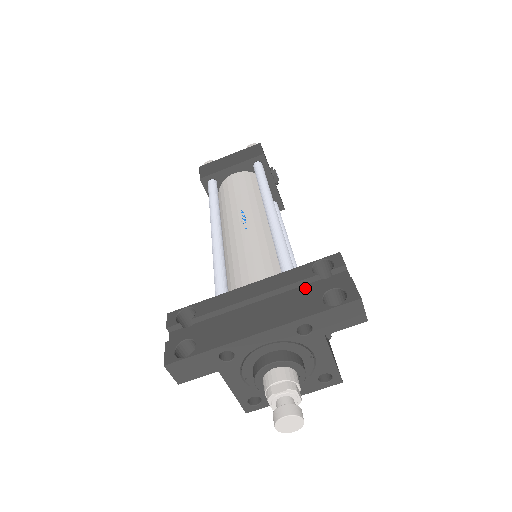
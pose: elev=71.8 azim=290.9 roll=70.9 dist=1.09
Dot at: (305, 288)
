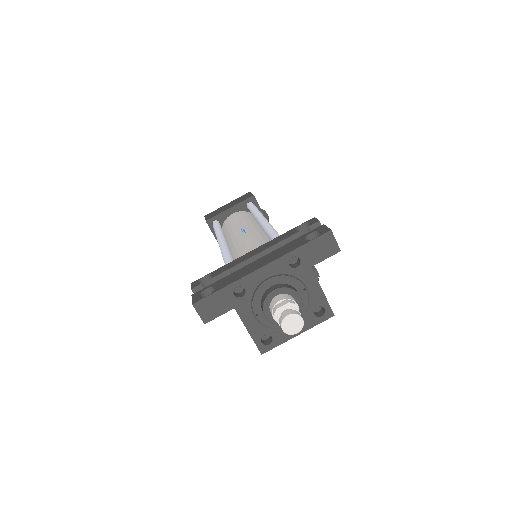
Dot at: occluded
